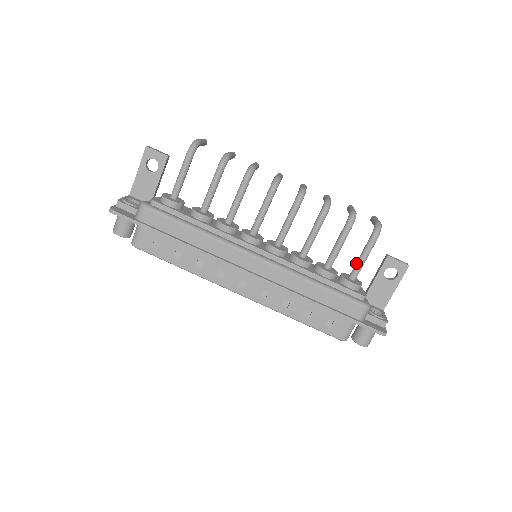
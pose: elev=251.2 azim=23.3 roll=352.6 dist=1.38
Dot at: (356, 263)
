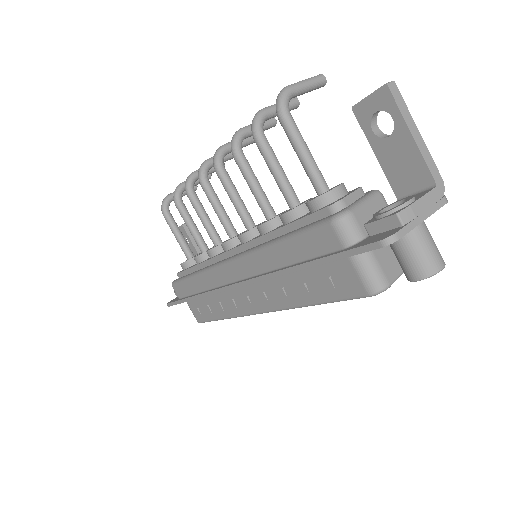
Dot at: (304, 169)
